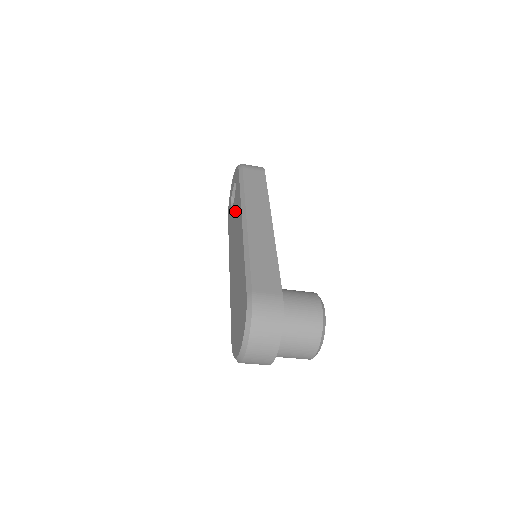
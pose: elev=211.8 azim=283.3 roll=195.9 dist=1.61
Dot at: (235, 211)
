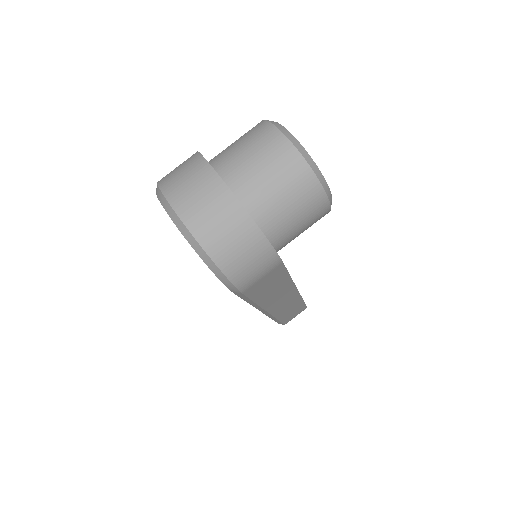
Dot at: occluded
